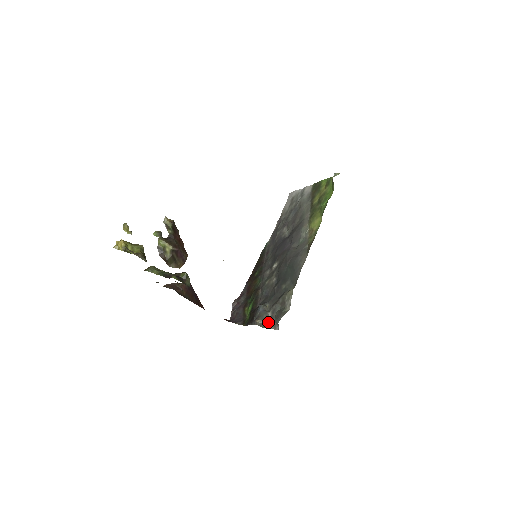
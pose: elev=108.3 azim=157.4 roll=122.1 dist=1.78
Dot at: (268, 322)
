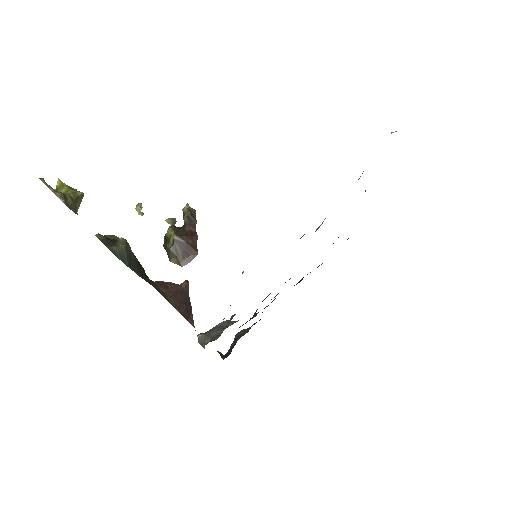
Dot at: (210, 340)
